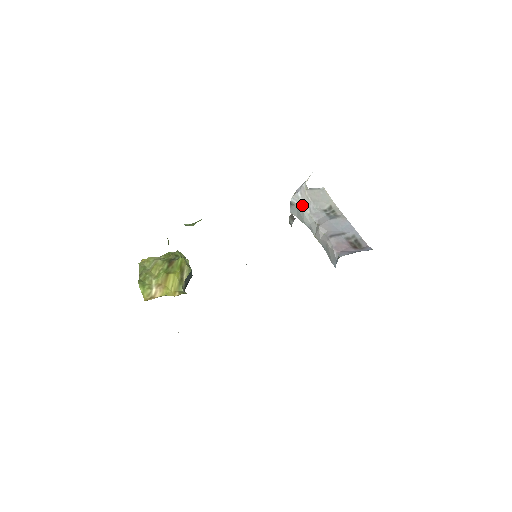
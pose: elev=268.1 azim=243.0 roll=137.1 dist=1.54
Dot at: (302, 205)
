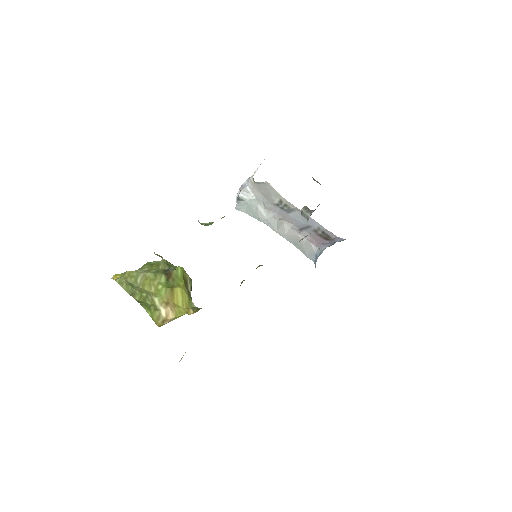
Dot at: (254, 200)
